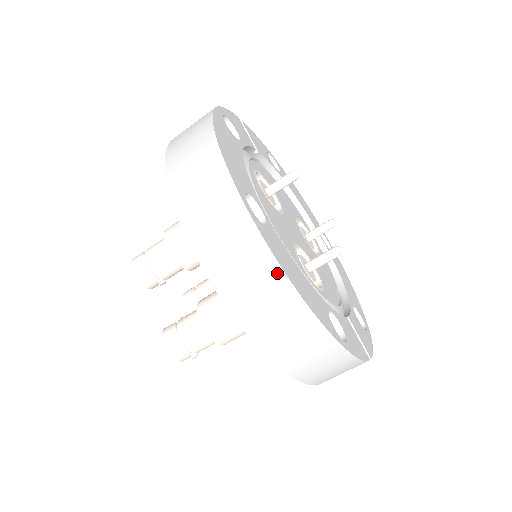
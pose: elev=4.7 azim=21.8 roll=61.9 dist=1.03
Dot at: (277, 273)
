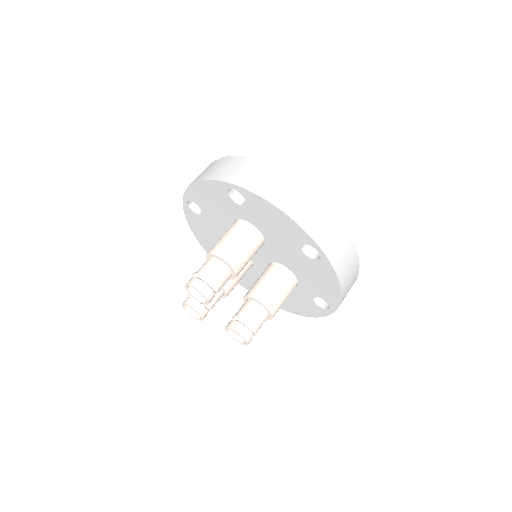
Dot at: (356, 256)
